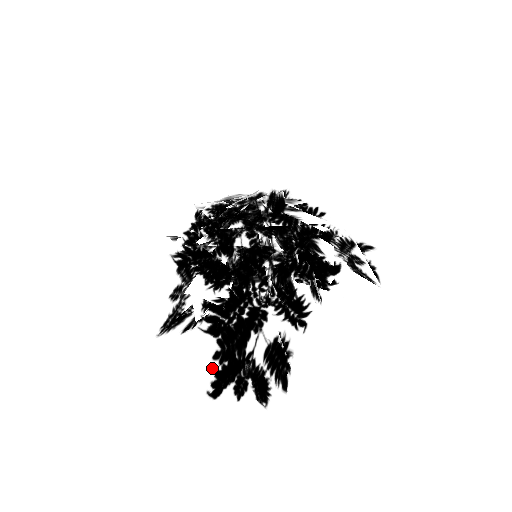
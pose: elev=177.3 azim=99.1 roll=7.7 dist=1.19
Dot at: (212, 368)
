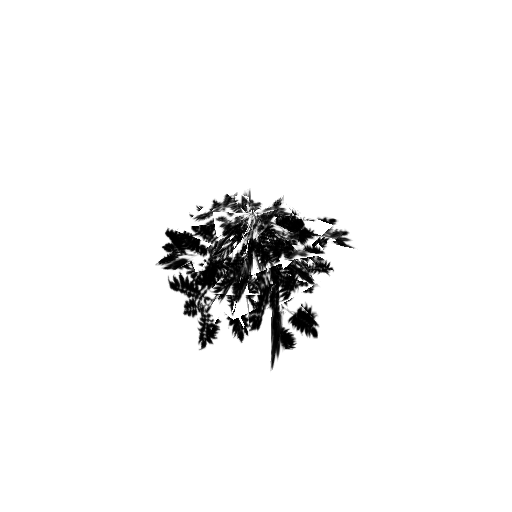
Dot at: occluded
